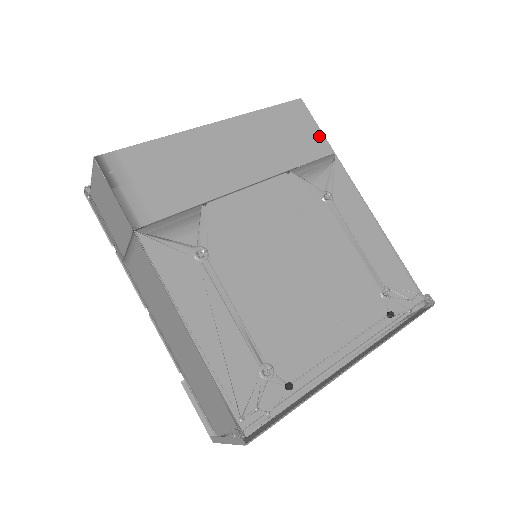
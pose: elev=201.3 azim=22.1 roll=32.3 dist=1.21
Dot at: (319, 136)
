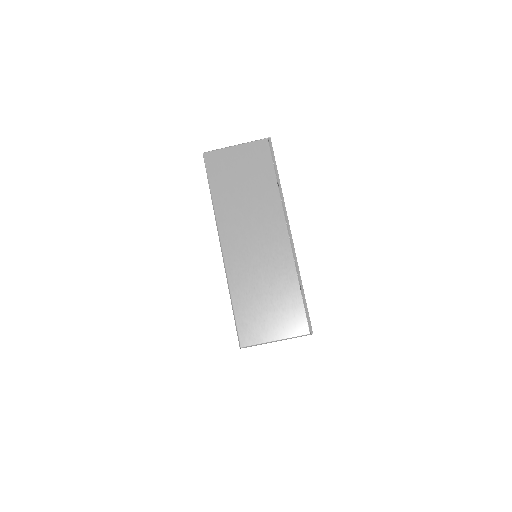
Dot at: occluded
